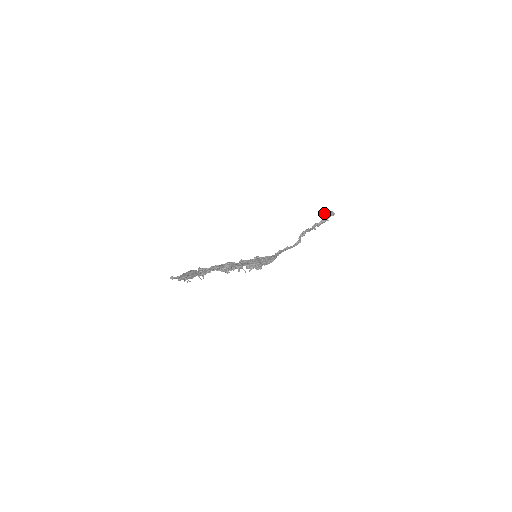
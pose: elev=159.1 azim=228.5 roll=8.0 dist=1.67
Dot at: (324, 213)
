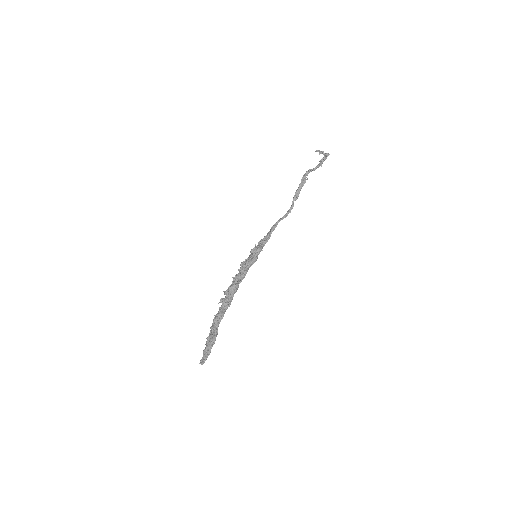
Dot at: (317, 151)
